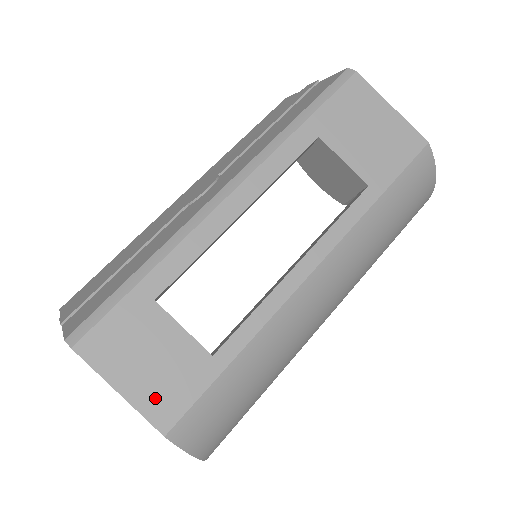
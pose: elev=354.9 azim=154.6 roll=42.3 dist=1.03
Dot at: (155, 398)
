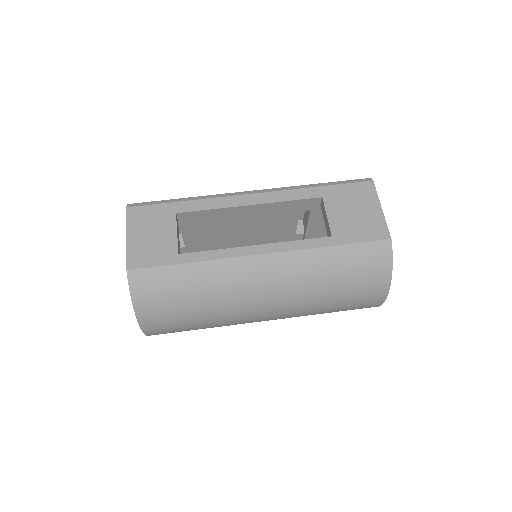
Dot at: (138, 251)
